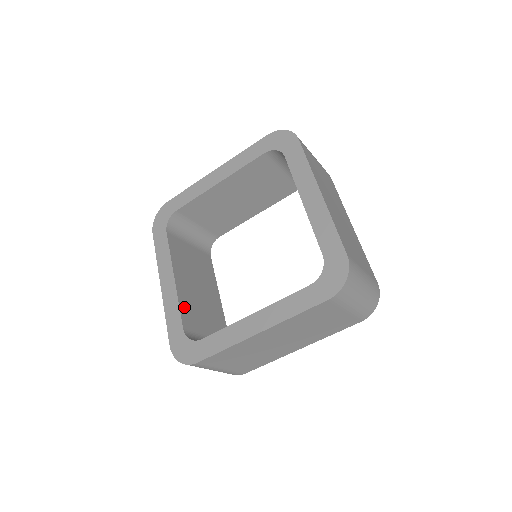
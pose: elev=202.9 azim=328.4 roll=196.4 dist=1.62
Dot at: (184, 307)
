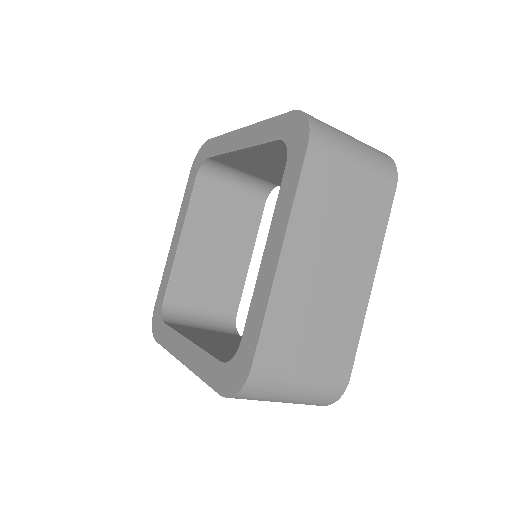
Dot at: (215, 352)
